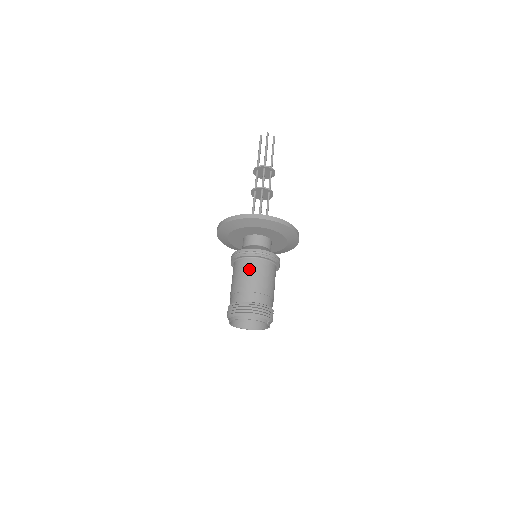
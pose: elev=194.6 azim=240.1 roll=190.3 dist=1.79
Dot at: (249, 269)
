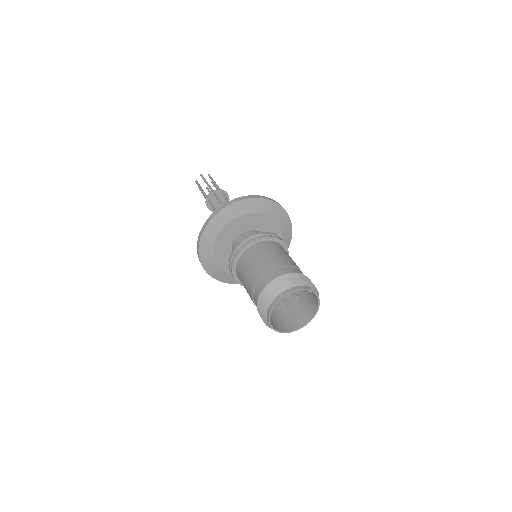
Dot at: (254, 256)
